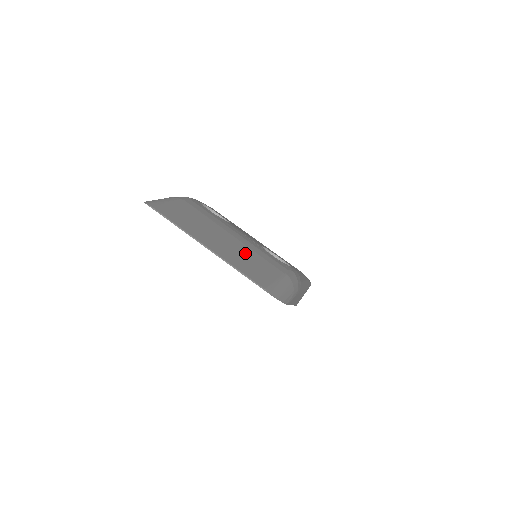
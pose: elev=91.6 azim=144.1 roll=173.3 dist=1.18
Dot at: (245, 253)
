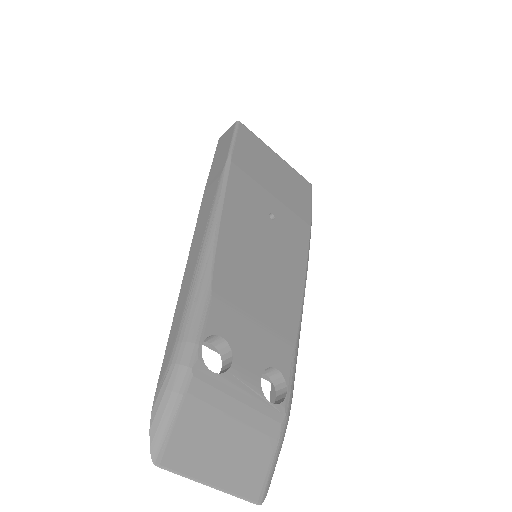
Dot at: (244, 446)
